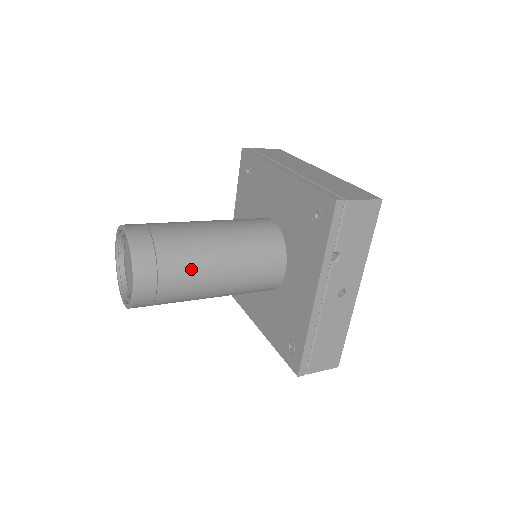
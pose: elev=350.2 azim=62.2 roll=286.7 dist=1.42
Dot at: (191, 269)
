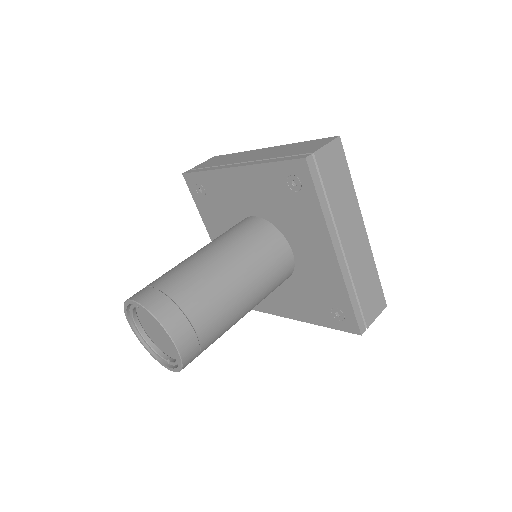
Dot at: occluded
